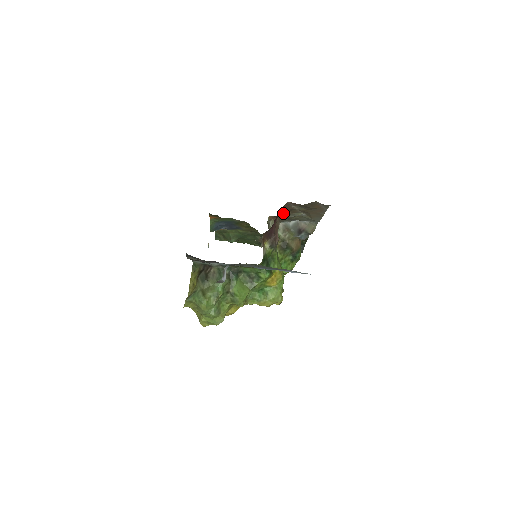
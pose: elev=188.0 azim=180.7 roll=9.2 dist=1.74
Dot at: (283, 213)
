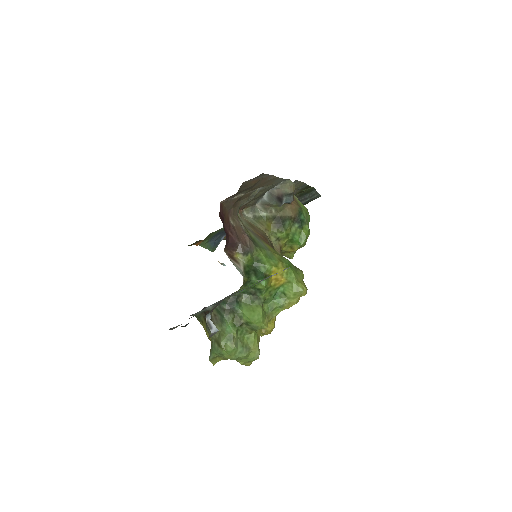
Dot at: (234, 208)
